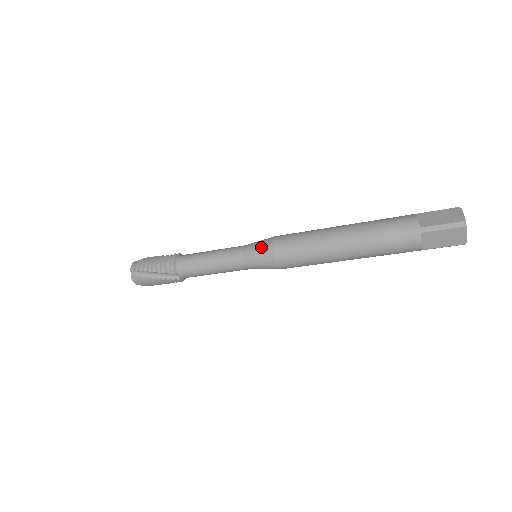
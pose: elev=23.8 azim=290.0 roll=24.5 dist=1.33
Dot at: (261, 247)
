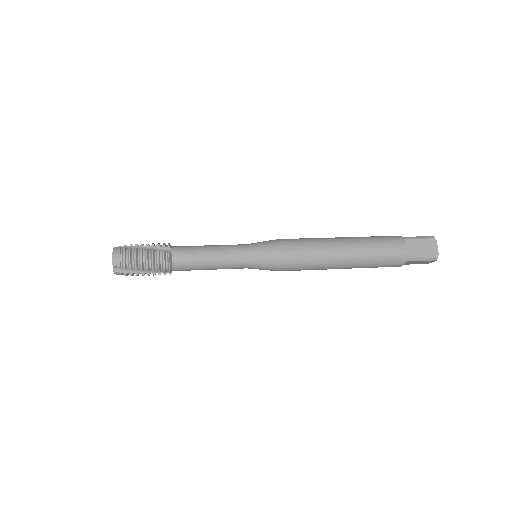
Dot at: (269, 258)
